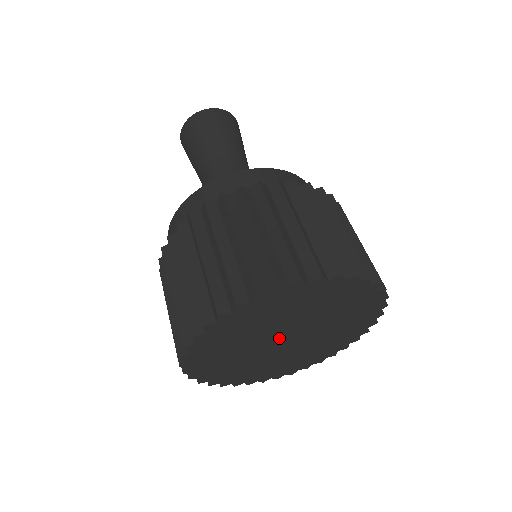
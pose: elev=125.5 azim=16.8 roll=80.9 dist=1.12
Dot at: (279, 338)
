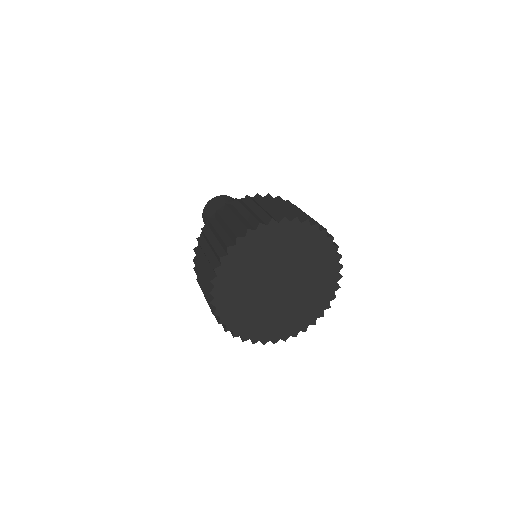
Dot at: (275, 280)
